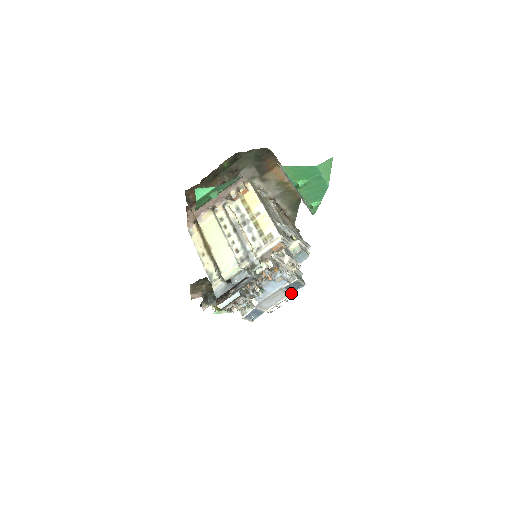
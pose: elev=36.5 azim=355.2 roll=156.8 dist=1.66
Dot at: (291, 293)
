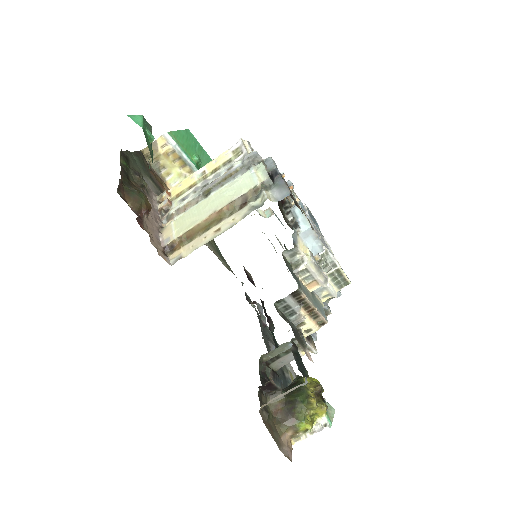
Dot at: (322, 236)
